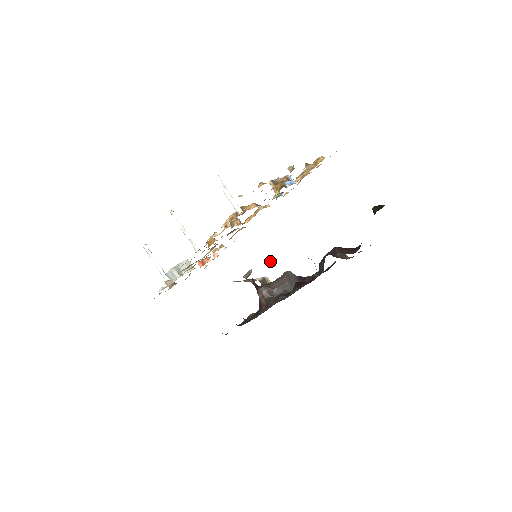
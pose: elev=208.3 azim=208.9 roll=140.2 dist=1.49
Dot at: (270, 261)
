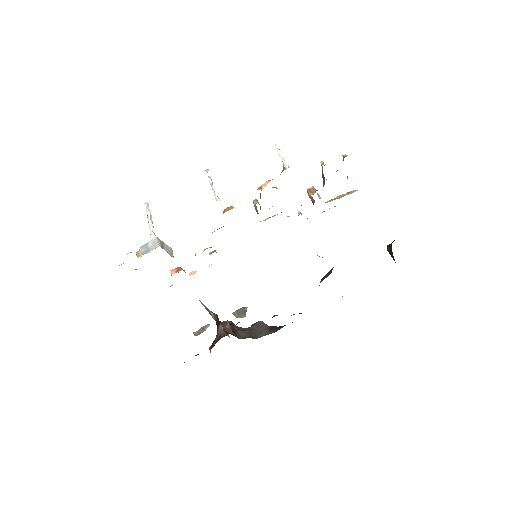
Dot at: (241, 311)
